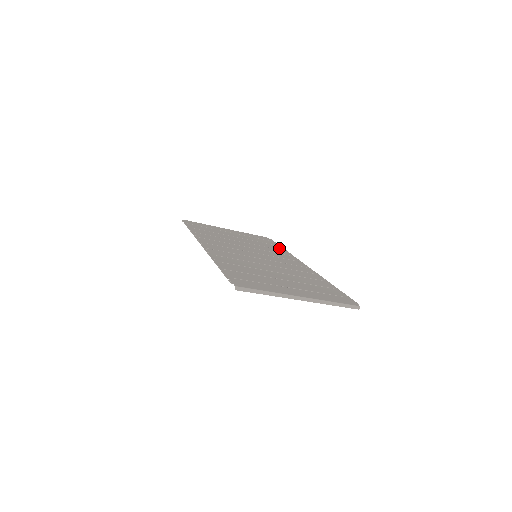
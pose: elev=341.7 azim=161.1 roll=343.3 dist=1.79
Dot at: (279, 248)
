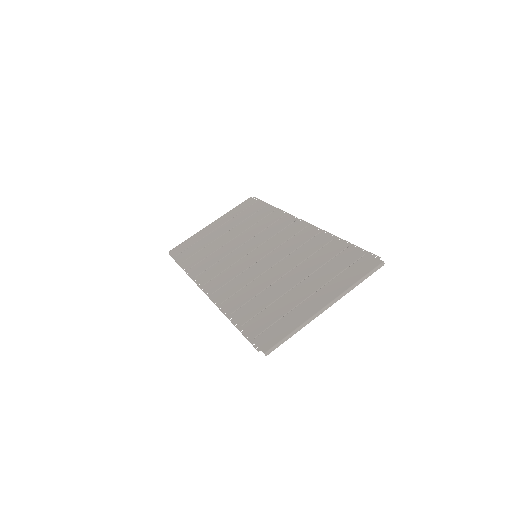
Dot at: (268, 211)
